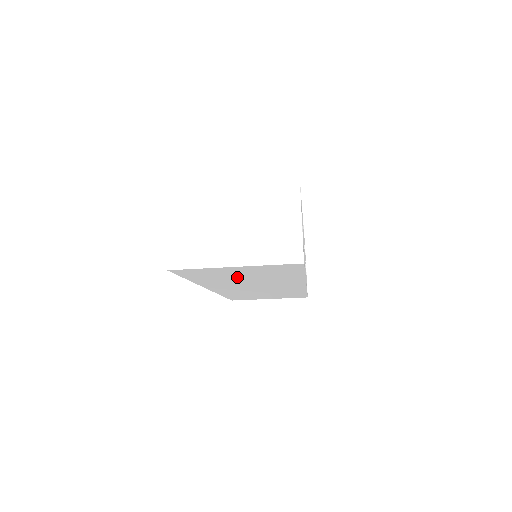
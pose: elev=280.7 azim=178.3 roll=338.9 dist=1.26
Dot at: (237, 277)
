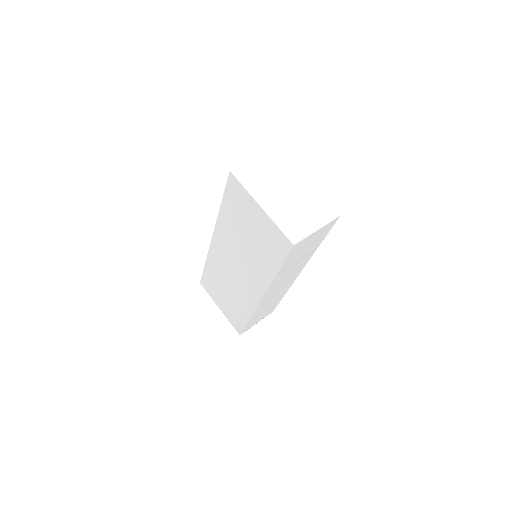
Dot at: (245, 231)
